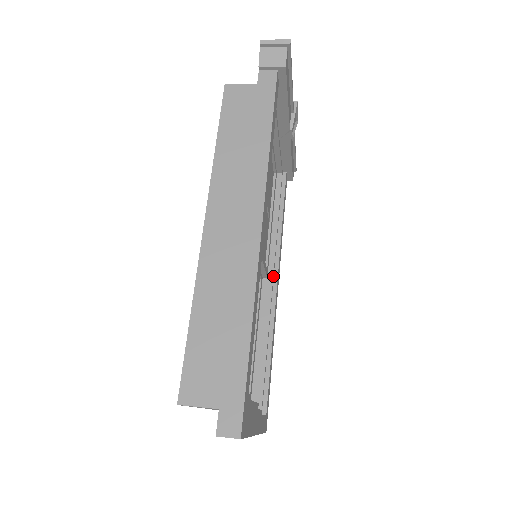
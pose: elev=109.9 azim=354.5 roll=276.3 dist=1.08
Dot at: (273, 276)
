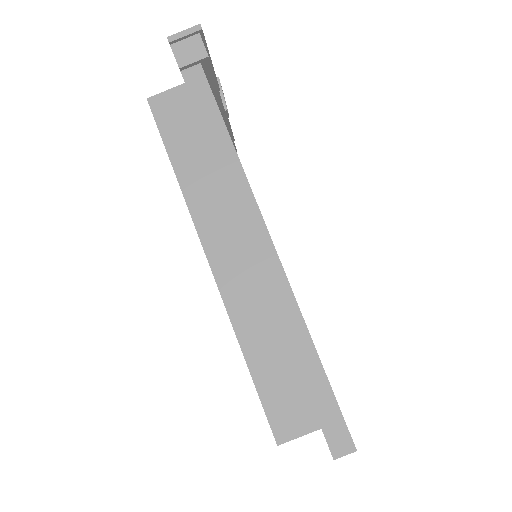
Dot at: occluded
